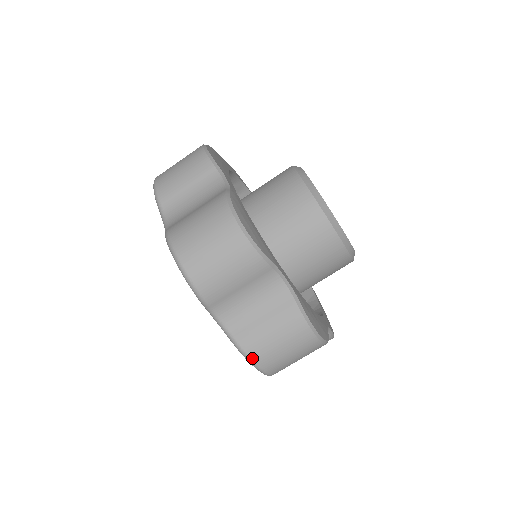
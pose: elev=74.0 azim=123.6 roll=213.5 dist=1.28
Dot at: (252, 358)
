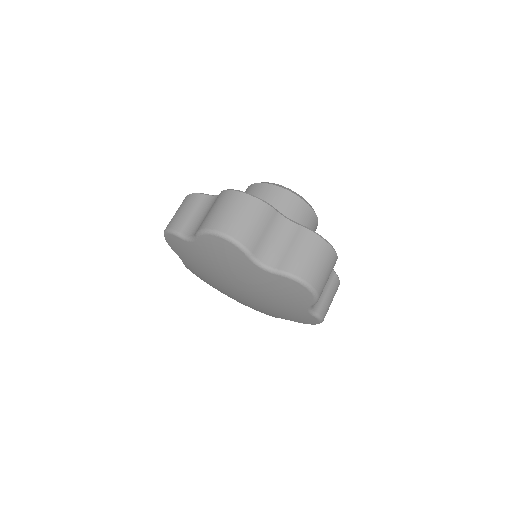
Dot at: (205, 228)
